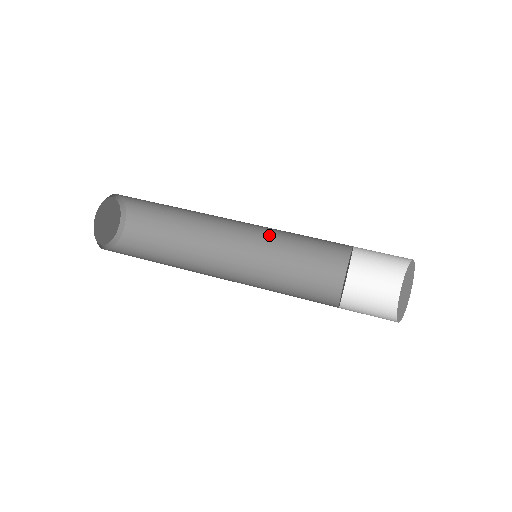
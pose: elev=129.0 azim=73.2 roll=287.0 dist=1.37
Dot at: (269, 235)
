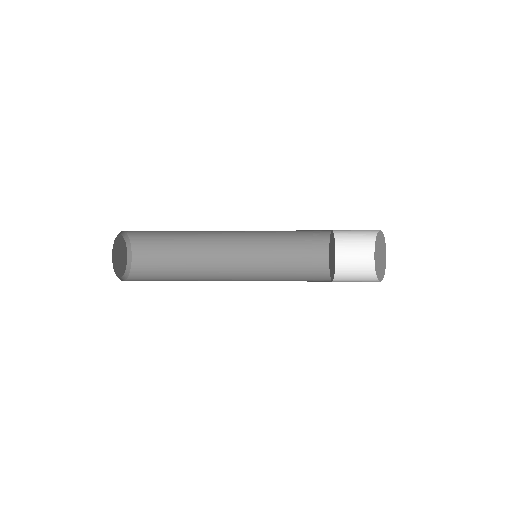
Dot at: (261, 247)
